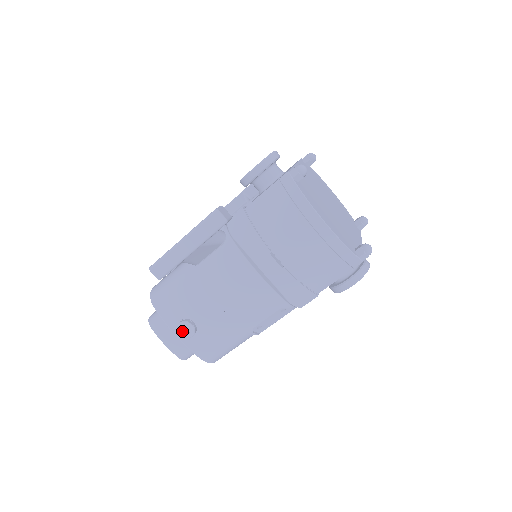
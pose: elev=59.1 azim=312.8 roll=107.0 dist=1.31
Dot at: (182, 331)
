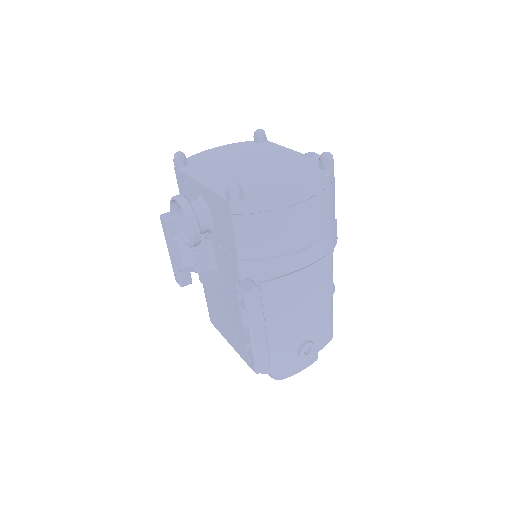
Dot at: (307, 354)
